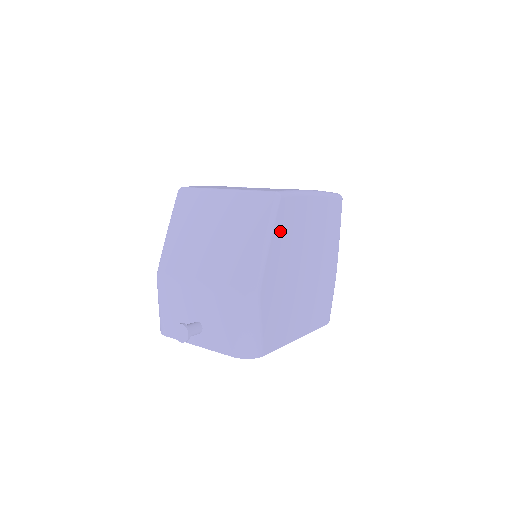
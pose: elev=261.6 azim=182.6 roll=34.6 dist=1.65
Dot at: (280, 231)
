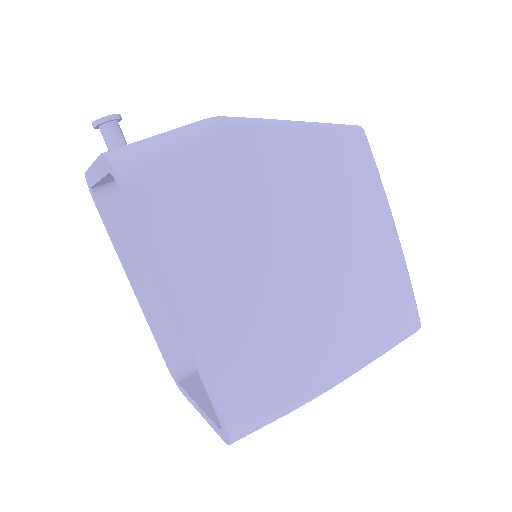
Dot at: (323, 150)
